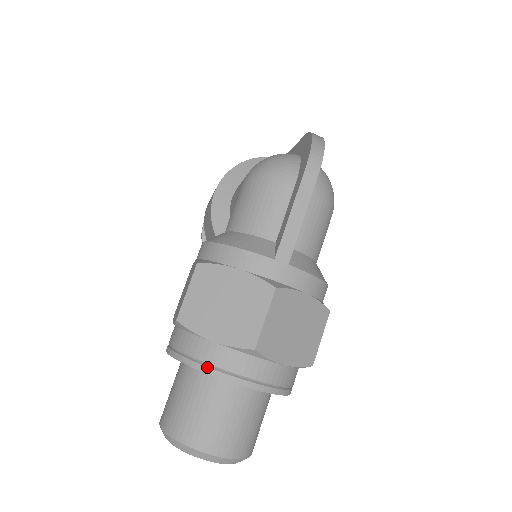
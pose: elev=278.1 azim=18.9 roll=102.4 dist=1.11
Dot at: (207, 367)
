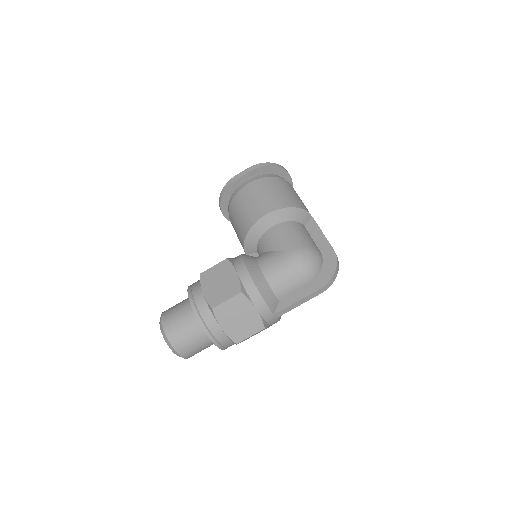
Dot at: (211, 335)
